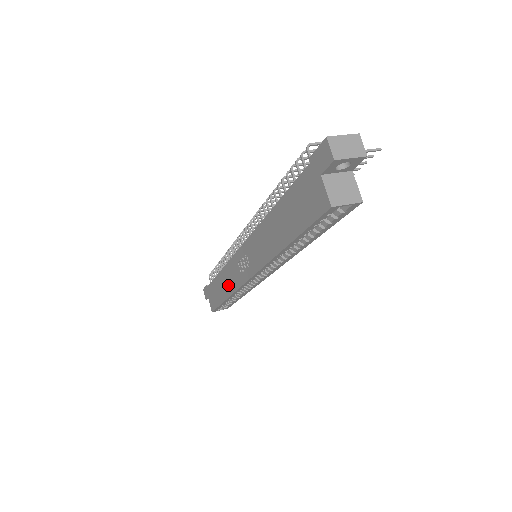
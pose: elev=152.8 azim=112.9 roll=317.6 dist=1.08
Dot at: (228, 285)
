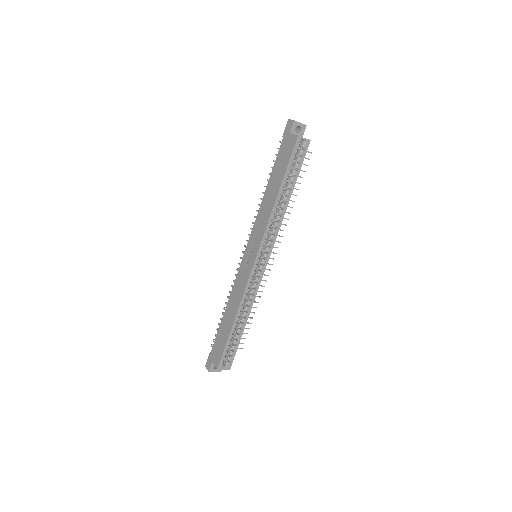
Dot at: (236, 301)
